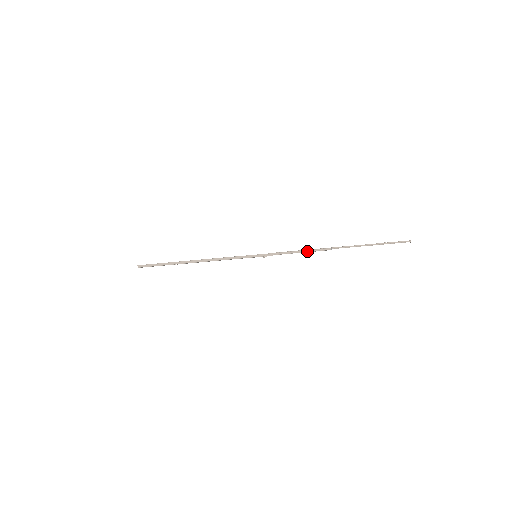
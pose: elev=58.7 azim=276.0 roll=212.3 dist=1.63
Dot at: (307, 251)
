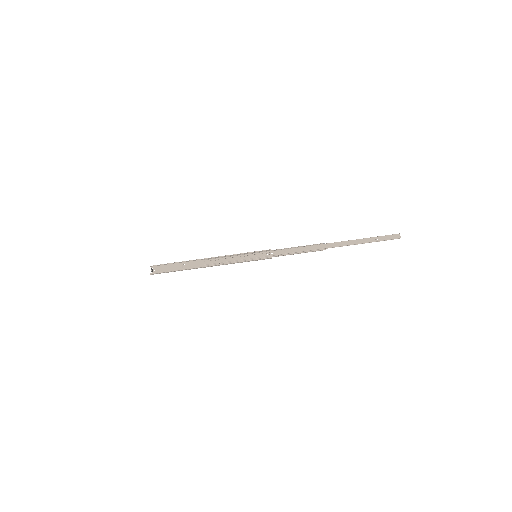
Dot at: occluded
